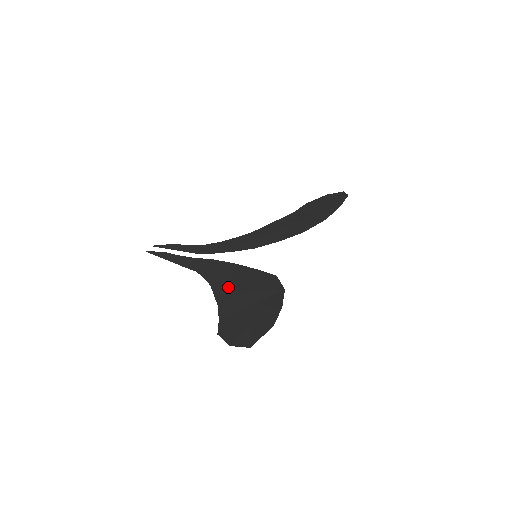
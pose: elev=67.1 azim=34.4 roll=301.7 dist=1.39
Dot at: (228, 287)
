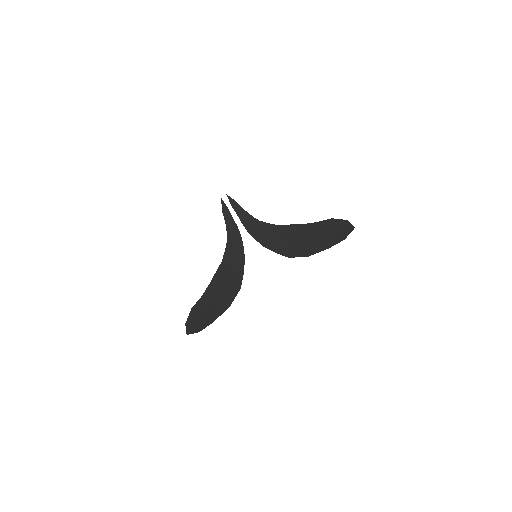
Dot at: (223, 274)
